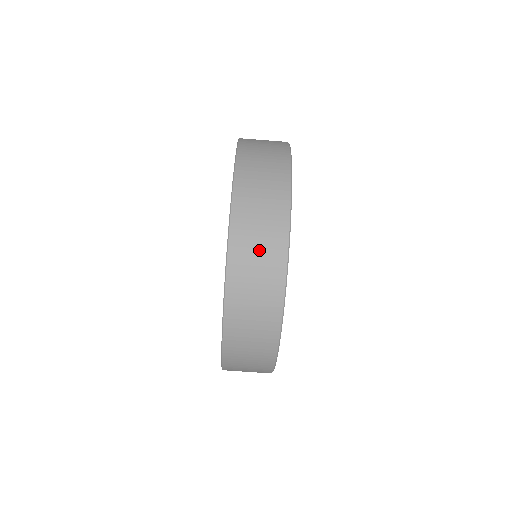
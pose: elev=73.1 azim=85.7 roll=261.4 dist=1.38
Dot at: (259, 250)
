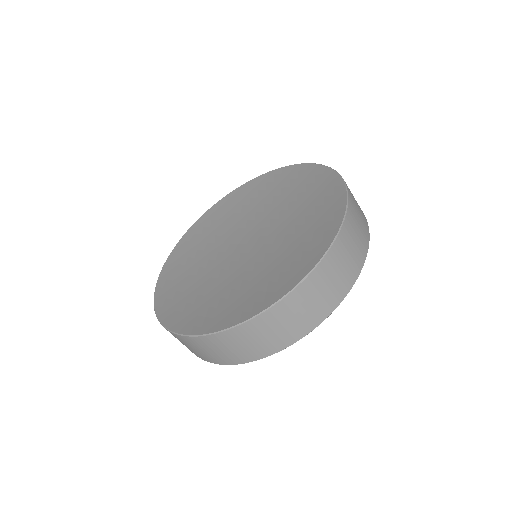
Dot at: (209, 352)
